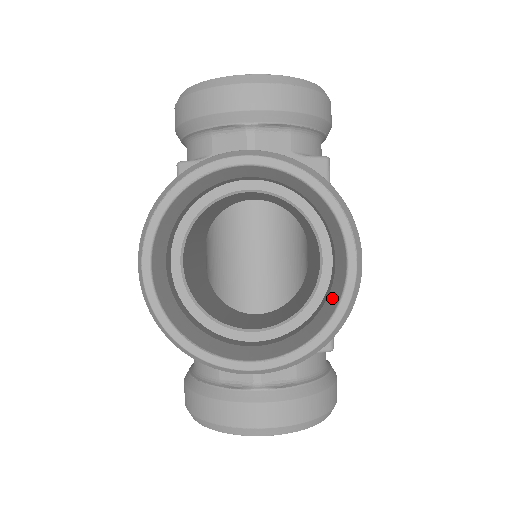
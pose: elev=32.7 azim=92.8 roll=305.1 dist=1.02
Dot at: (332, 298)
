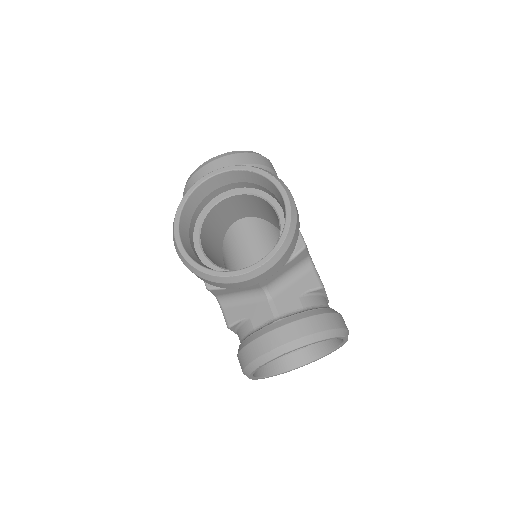
Dot at: occluded
